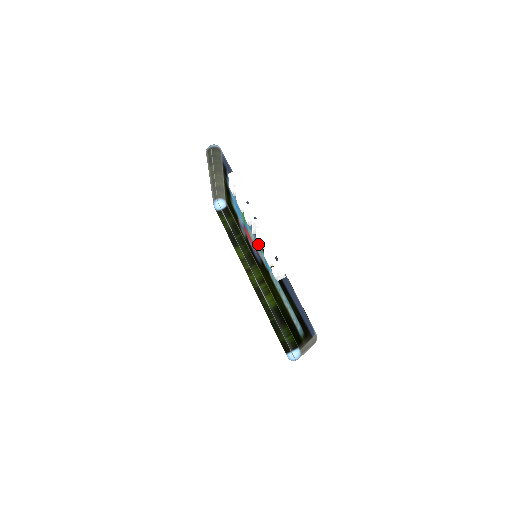
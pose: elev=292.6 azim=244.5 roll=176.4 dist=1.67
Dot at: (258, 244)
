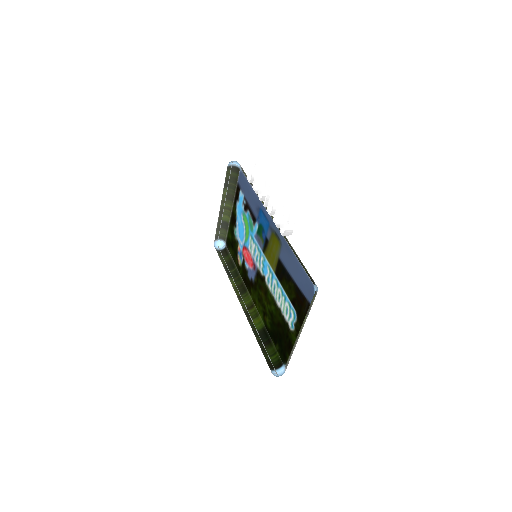
Dot at: (269, 212)
